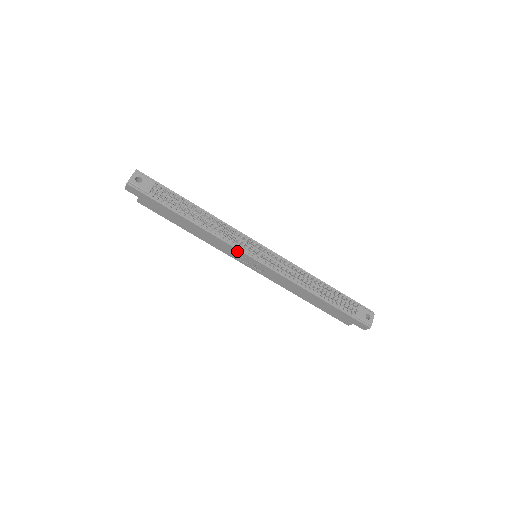
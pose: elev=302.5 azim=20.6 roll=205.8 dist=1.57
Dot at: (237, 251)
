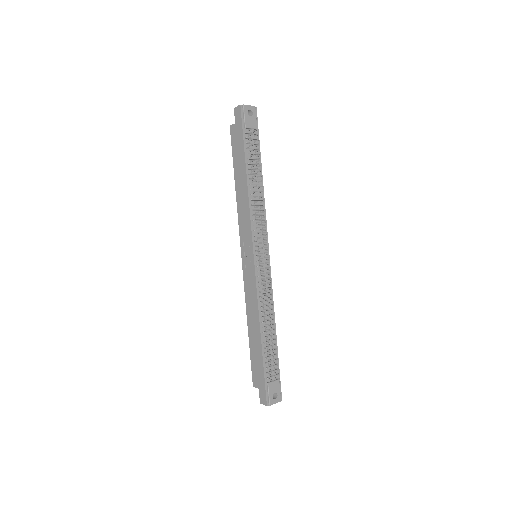
Dot at: (250, 235)
